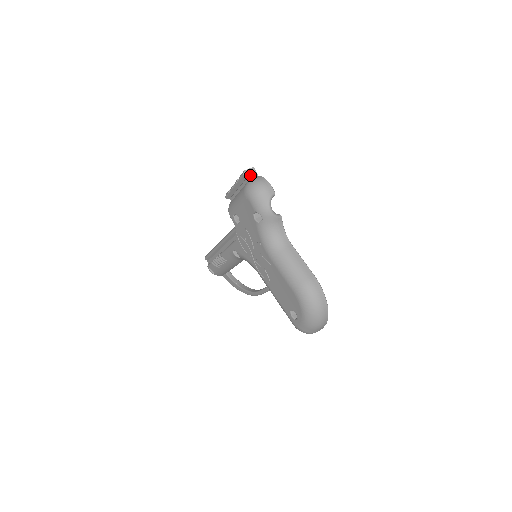
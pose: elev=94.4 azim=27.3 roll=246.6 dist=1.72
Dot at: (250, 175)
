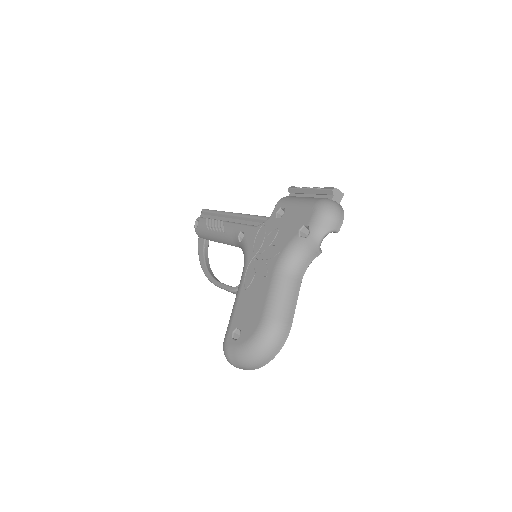
Dot at: (336, 196)
